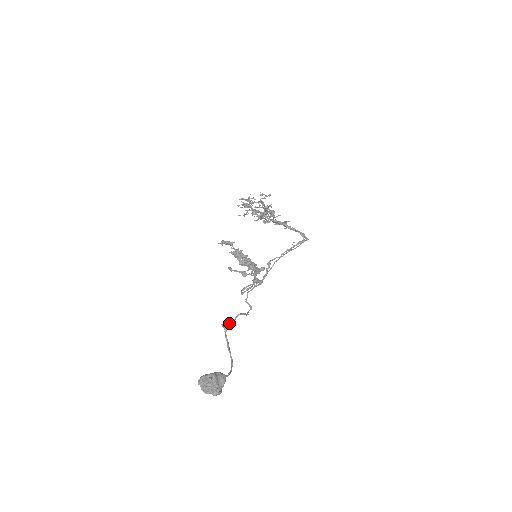
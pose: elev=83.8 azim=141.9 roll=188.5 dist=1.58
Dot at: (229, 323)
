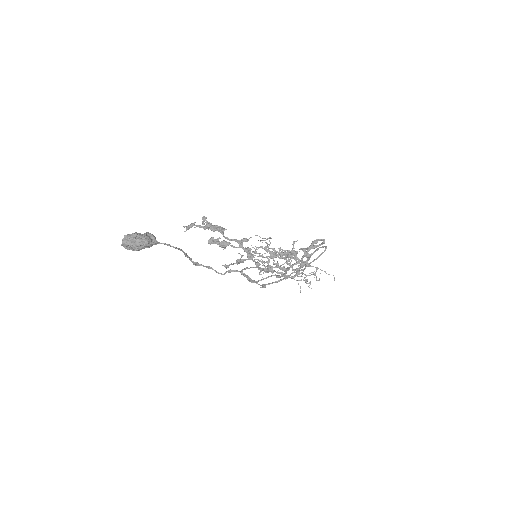
Dot at: (206, 266)
